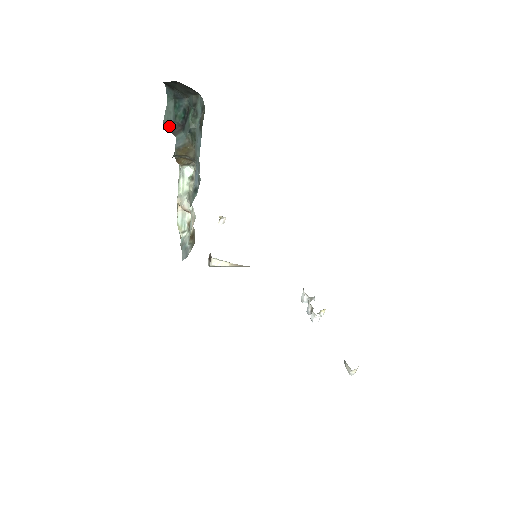
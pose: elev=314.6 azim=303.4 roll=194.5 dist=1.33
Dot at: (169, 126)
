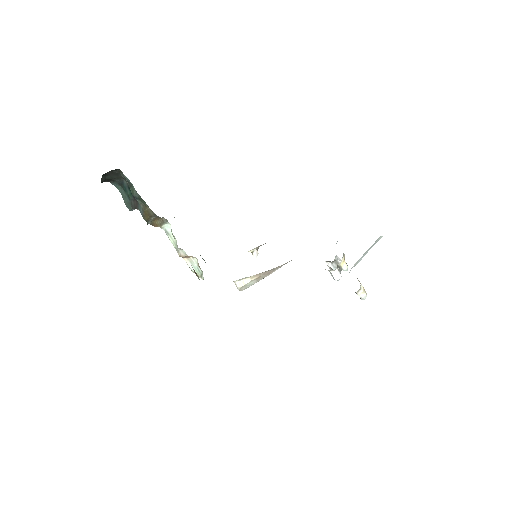
Dot at: (131, 206)
